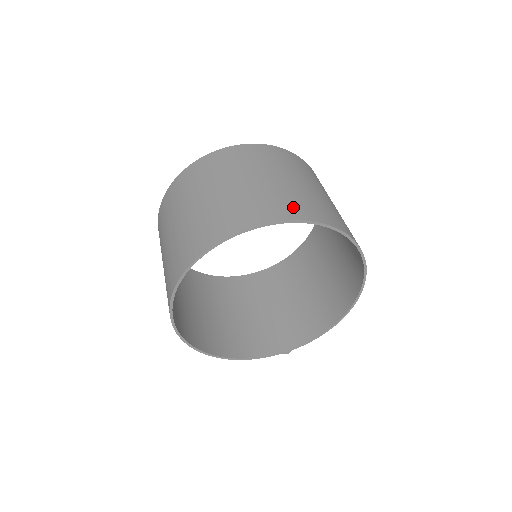
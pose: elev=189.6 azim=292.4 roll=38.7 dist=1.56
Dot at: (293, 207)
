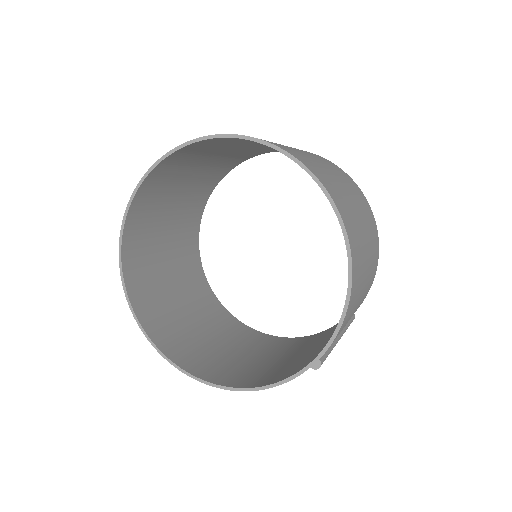
Dot at: occluded
